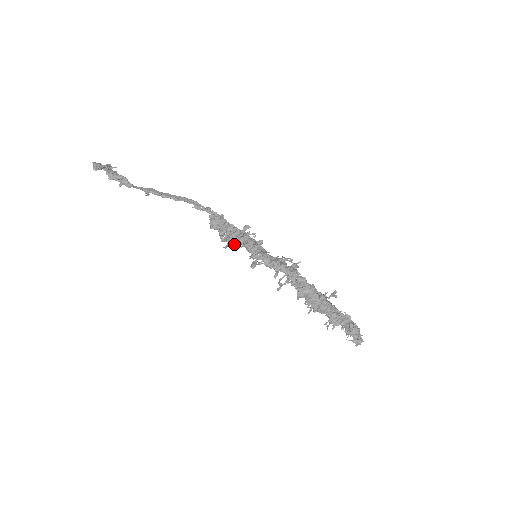
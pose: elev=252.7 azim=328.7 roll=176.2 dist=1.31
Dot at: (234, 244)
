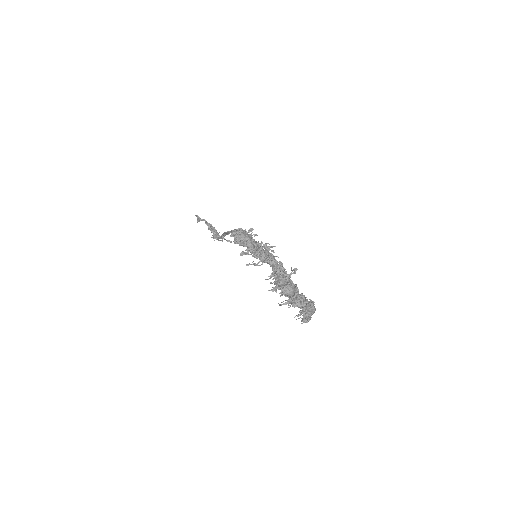
Dot at: (238, 242)
